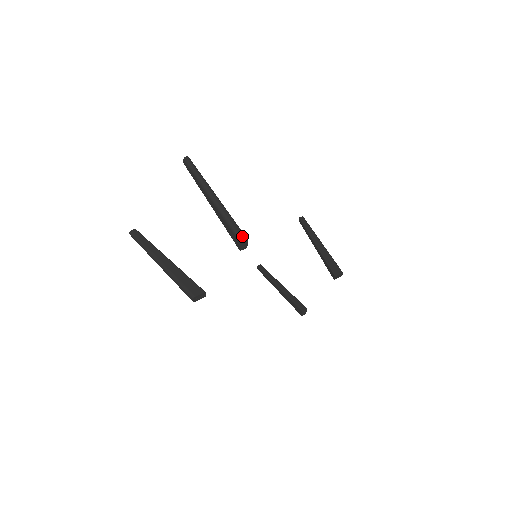
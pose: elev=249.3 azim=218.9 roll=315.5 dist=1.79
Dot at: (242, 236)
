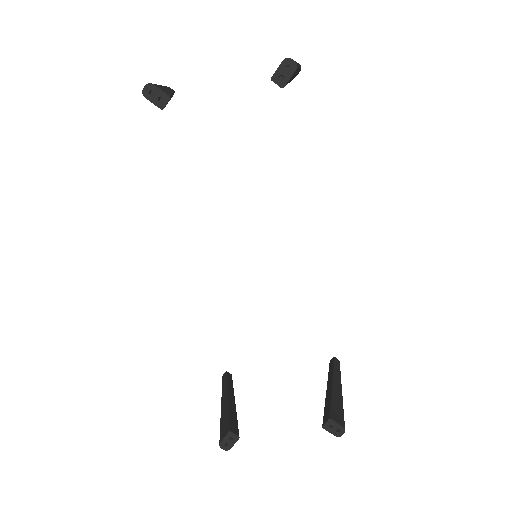
Dot at: occluded
